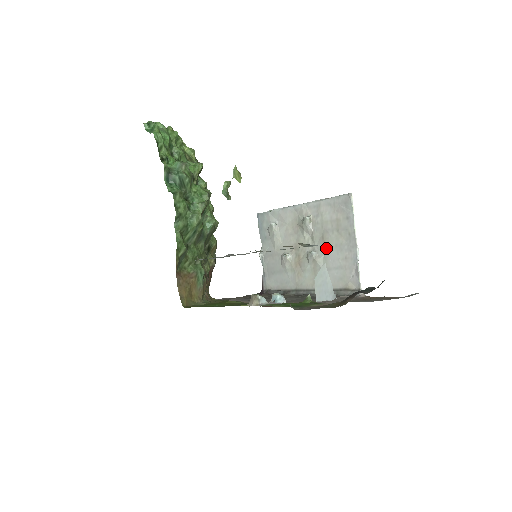
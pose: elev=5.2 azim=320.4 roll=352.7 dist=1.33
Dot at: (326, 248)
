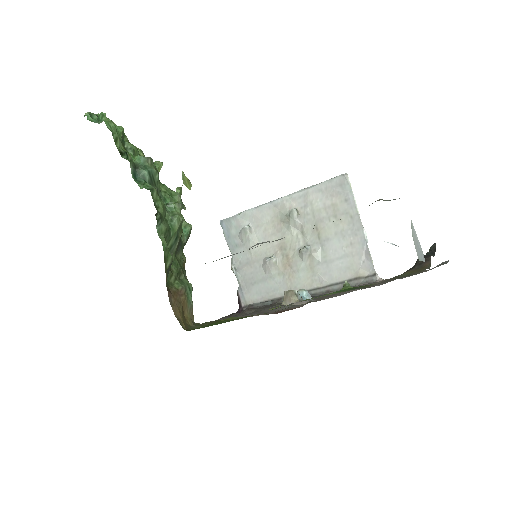
Dot at: (323, 239)
